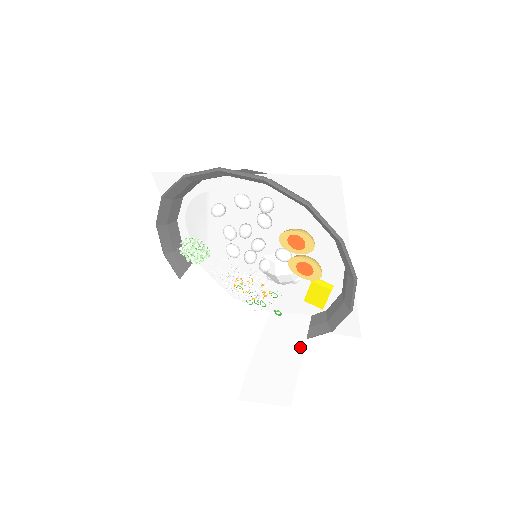
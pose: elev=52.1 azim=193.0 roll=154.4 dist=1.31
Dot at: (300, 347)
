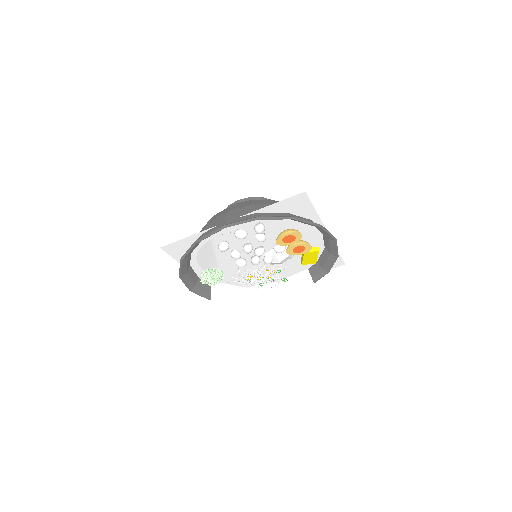
Dot at: (314, 294)
